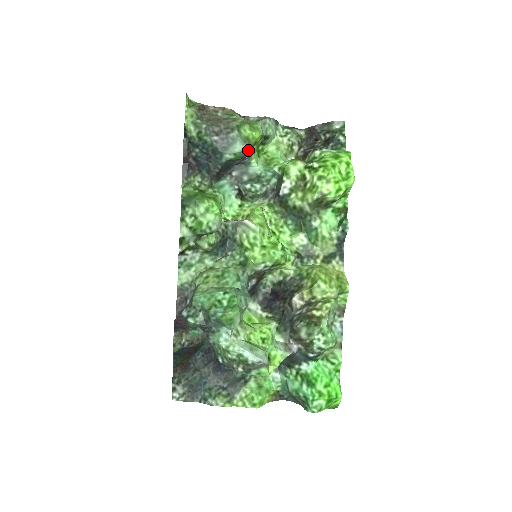
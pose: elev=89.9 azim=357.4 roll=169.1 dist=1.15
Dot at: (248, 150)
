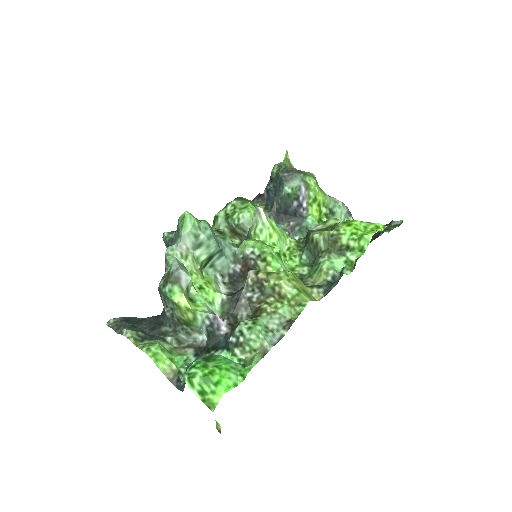
Dot at: (305, 195)
